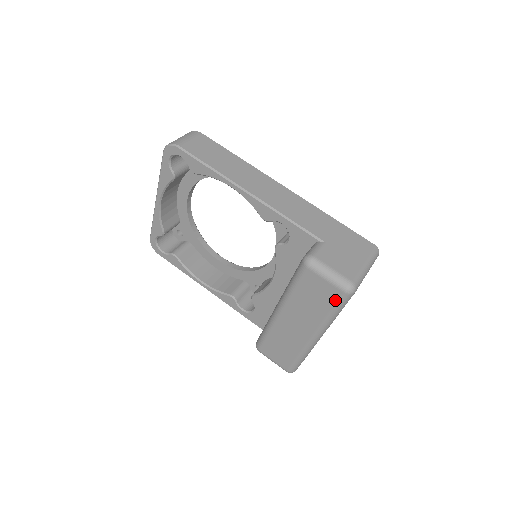
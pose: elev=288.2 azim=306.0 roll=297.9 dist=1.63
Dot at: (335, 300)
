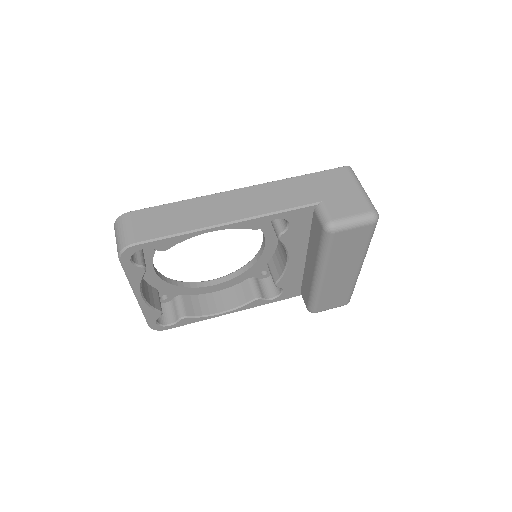
Dot at: (368, 234)
